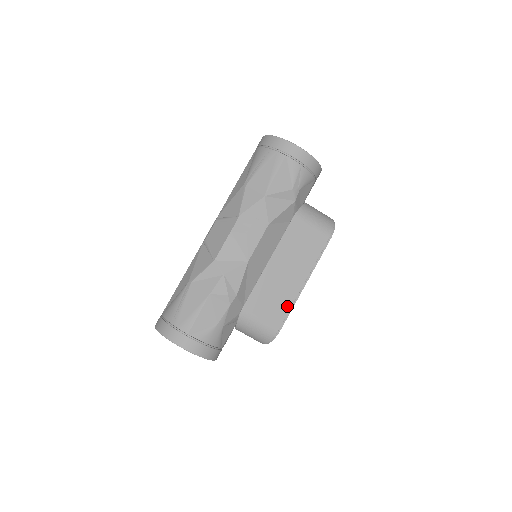
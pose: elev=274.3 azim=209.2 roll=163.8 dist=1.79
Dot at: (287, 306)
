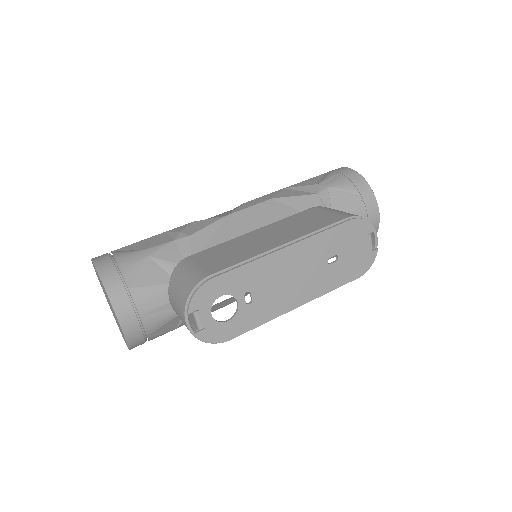
Dot at: (242, 259)
